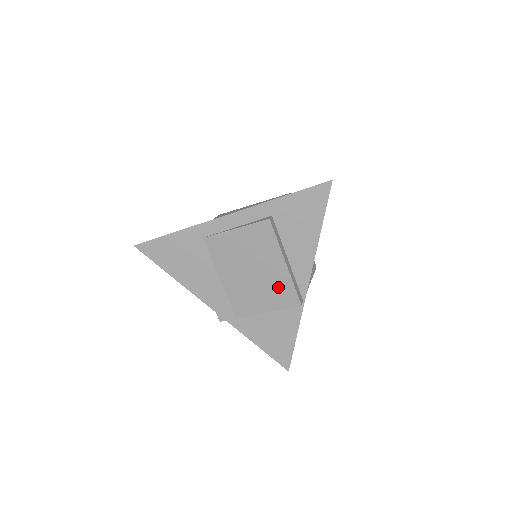
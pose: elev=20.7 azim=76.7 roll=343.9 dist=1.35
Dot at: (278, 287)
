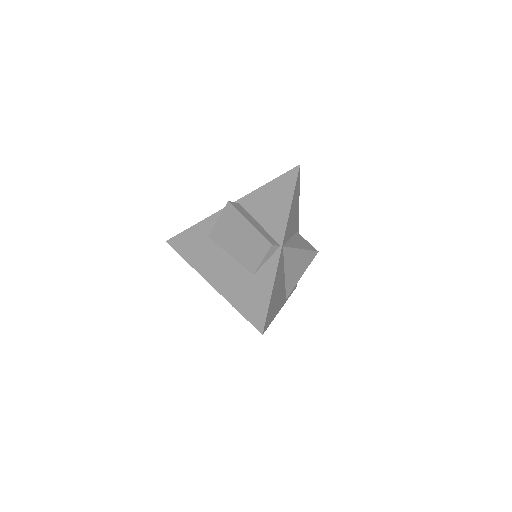
Dot at: occluded
